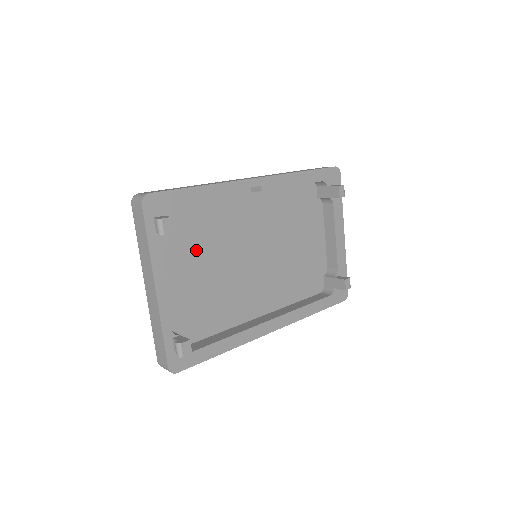
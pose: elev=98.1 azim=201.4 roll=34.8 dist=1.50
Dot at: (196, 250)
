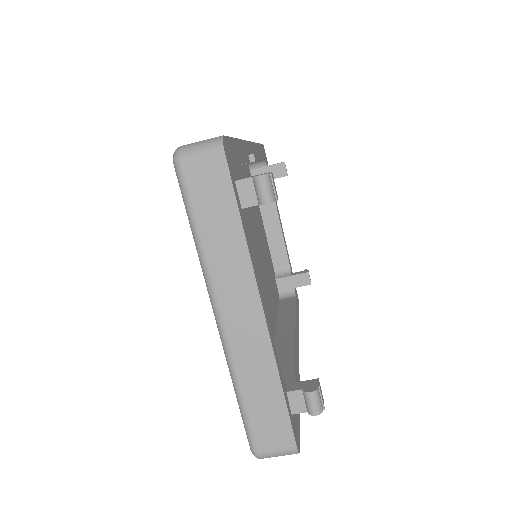
Dot at: occluded
